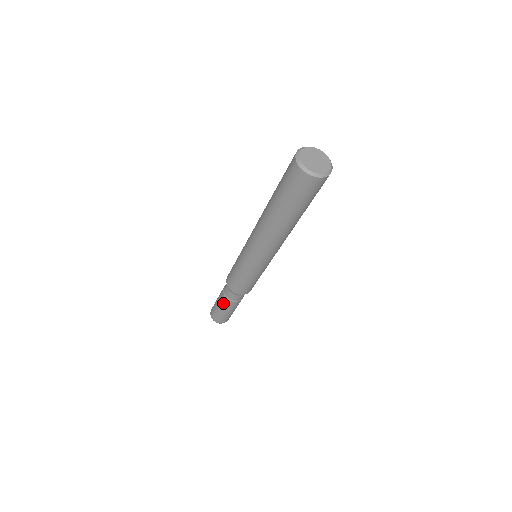
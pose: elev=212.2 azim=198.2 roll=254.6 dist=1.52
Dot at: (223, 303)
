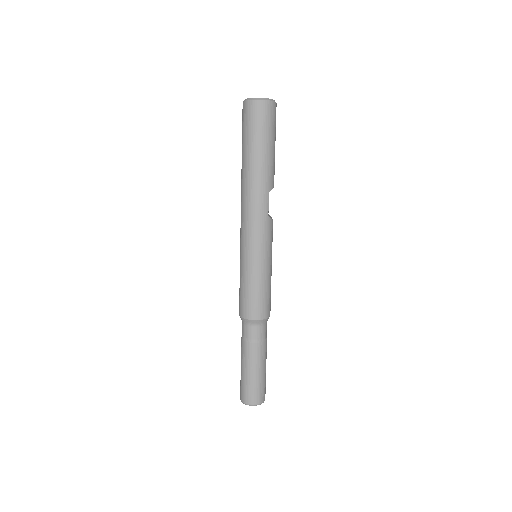
Dot at: (242, 353)
